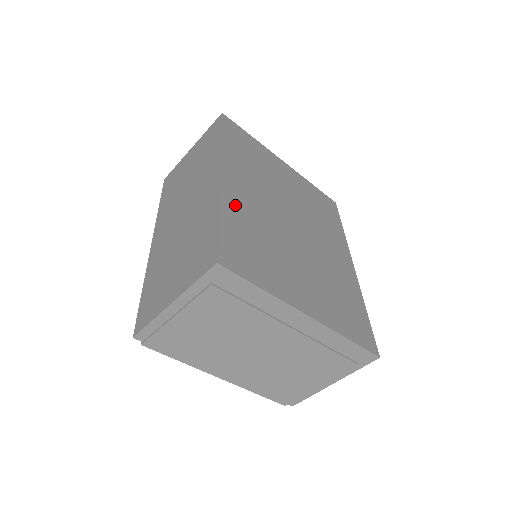
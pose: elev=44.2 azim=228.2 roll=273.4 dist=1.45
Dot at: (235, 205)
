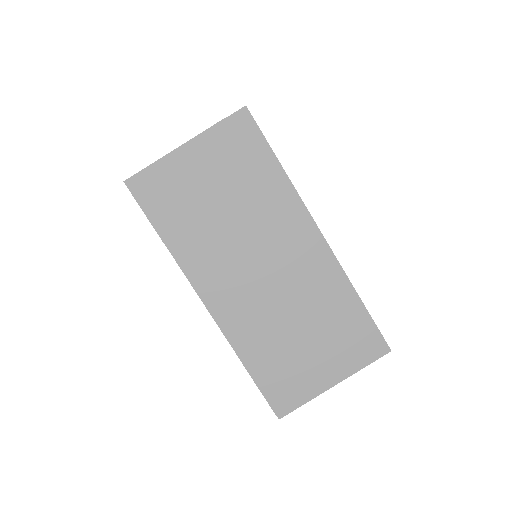
Dot at: occluded
